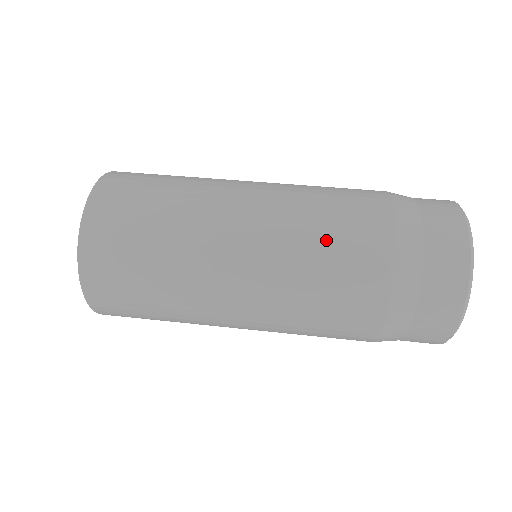
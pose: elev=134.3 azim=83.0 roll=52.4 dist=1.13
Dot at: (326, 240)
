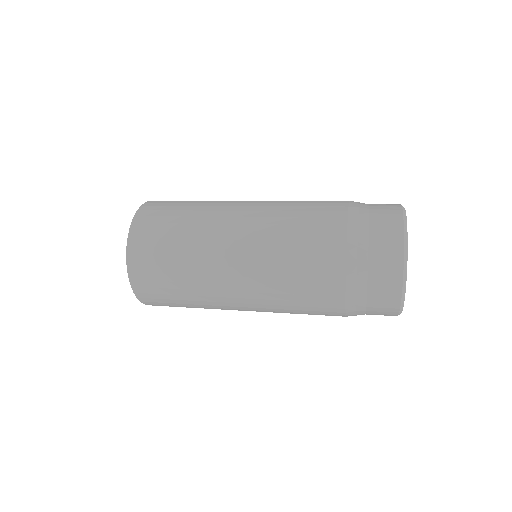
Dot at: (303, 201)
